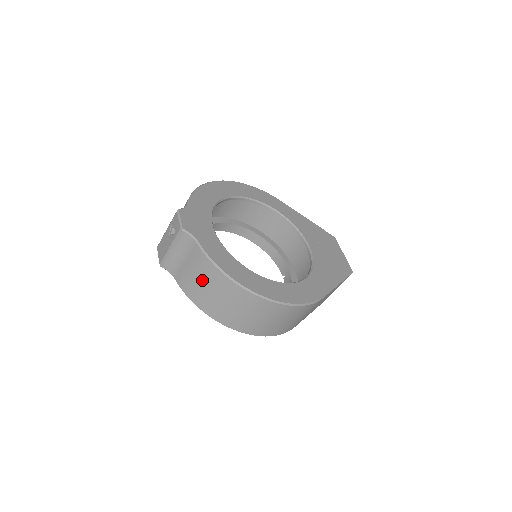
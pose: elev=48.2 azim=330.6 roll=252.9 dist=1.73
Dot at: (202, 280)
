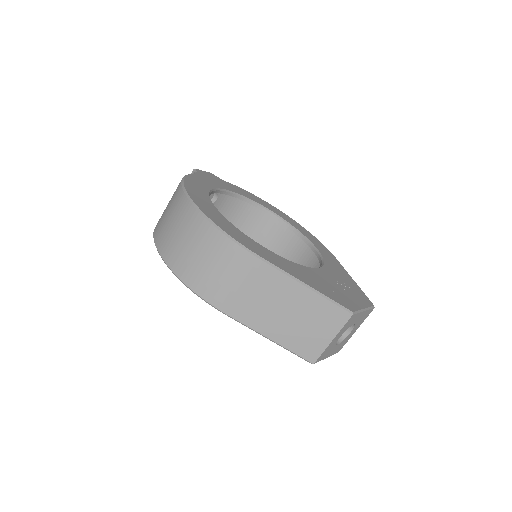
Dot at: occluded
